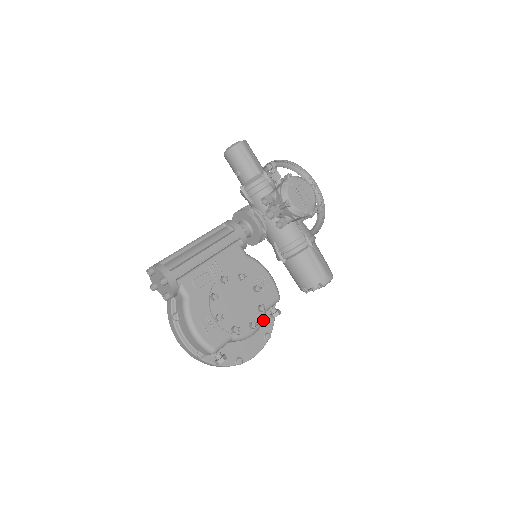
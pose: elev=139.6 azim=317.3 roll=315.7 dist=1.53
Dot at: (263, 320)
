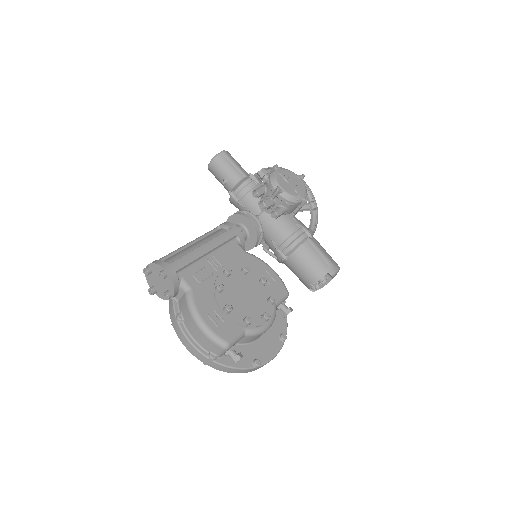
Dot at: (275, 314)
